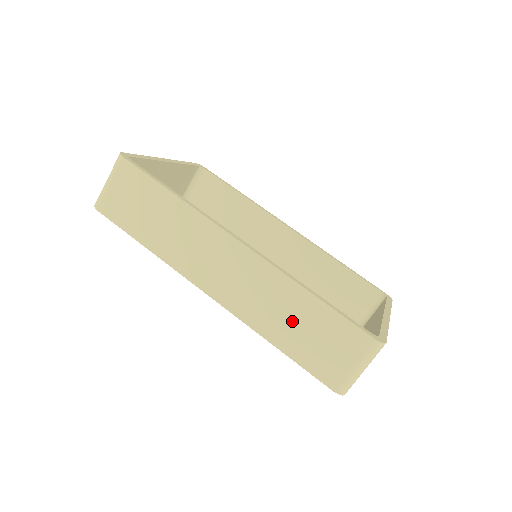
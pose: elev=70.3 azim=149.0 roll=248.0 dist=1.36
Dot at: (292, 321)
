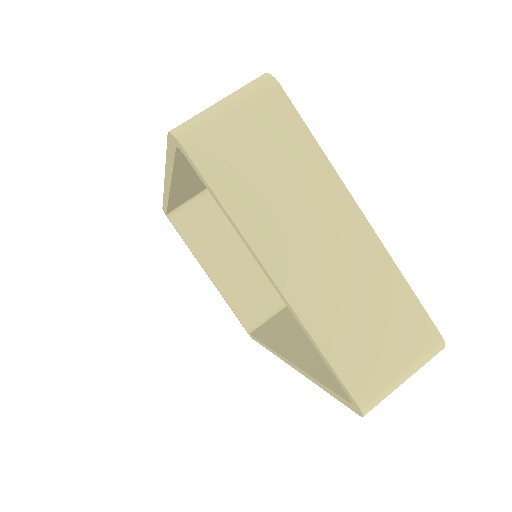
Dot at: occluded
